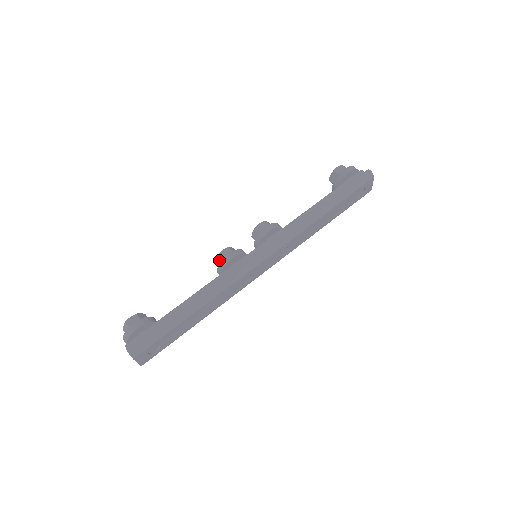
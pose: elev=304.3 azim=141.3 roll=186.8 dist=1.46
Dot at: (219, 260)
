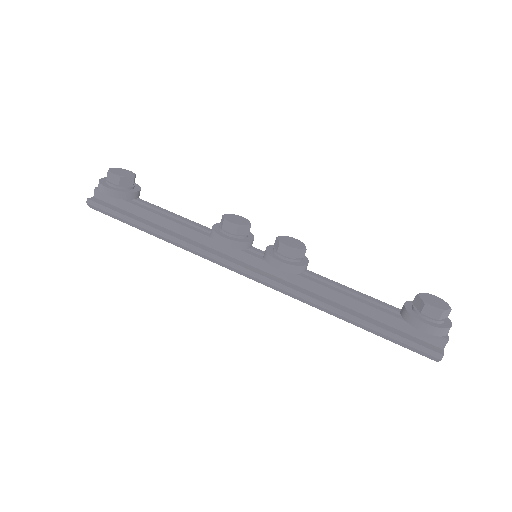
Dot at: (222, 222)
